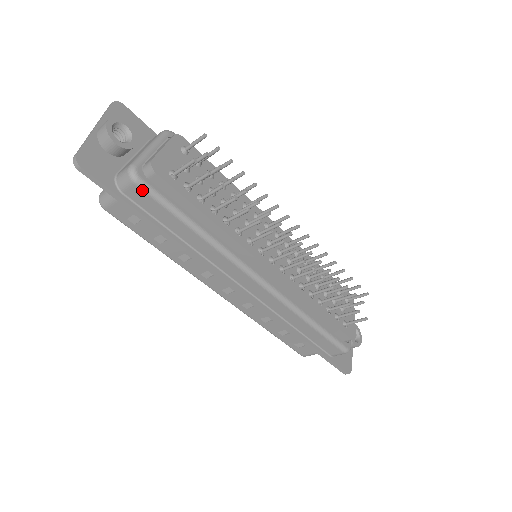
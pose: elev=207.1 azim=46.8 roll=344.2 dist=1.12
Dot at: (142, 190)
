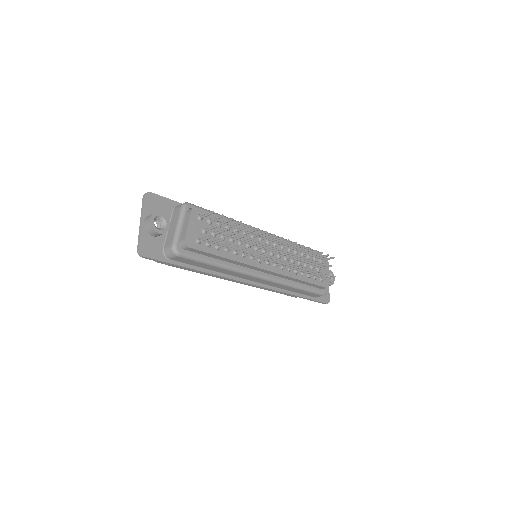
Dot at: (183, 258)
